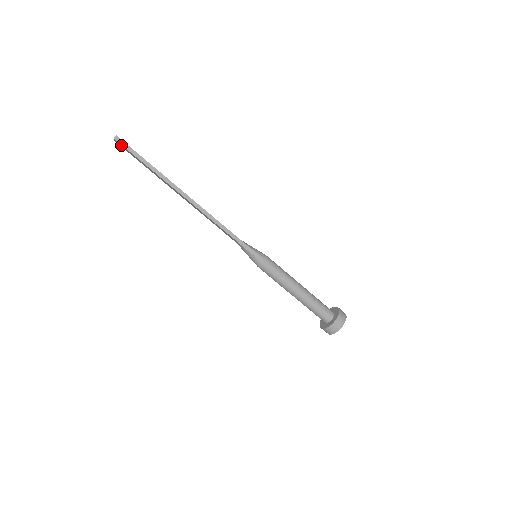
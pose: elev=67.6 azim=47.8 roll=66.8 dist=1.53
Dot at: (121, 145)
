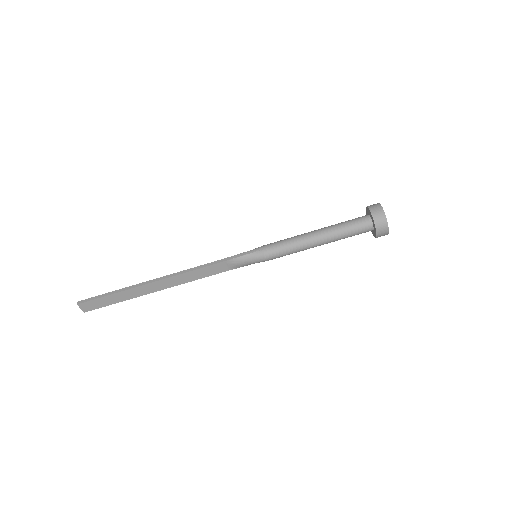
Dot at: (87, 305)
